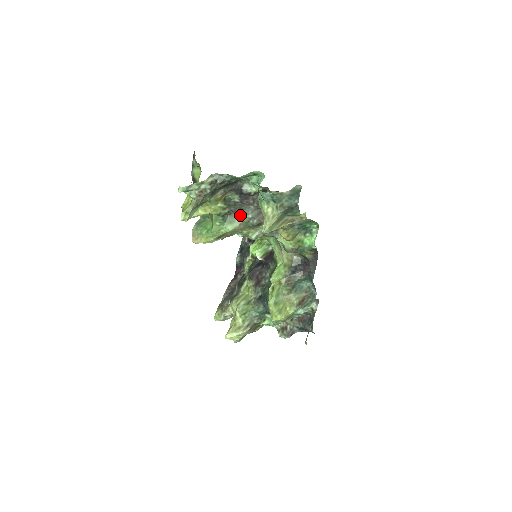
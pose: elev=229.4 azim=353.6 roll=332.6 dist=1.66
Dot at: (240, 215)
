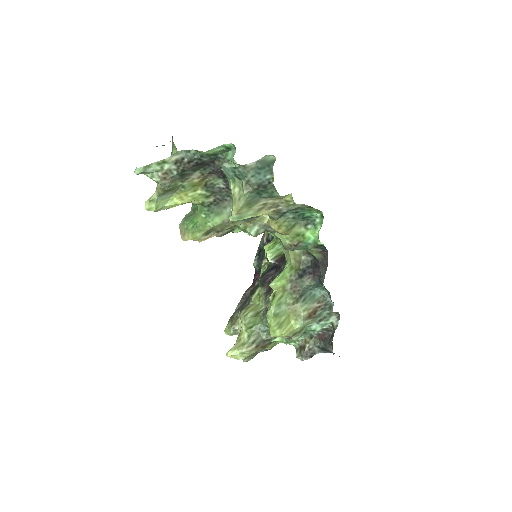
Dot at: (229, 204)
